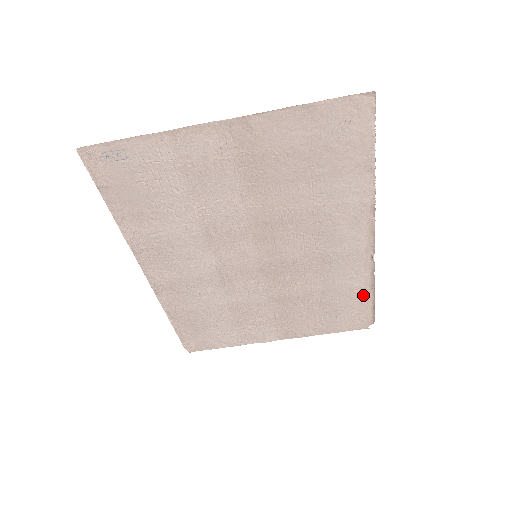
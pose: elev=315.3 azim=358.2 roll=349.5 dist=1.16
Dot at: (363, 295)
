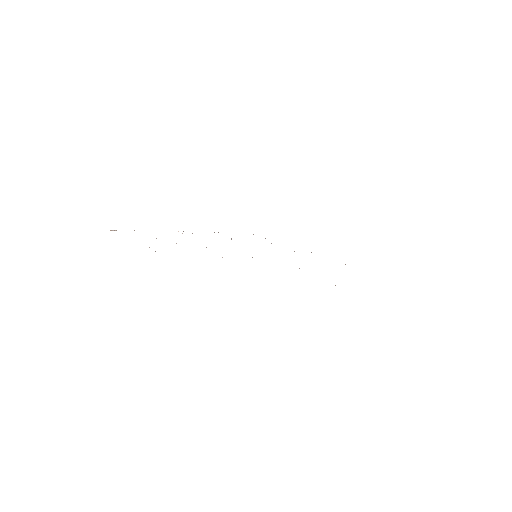
Dot at: occluded
